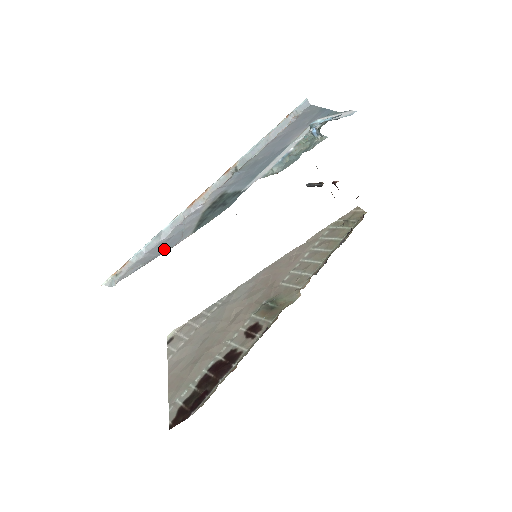
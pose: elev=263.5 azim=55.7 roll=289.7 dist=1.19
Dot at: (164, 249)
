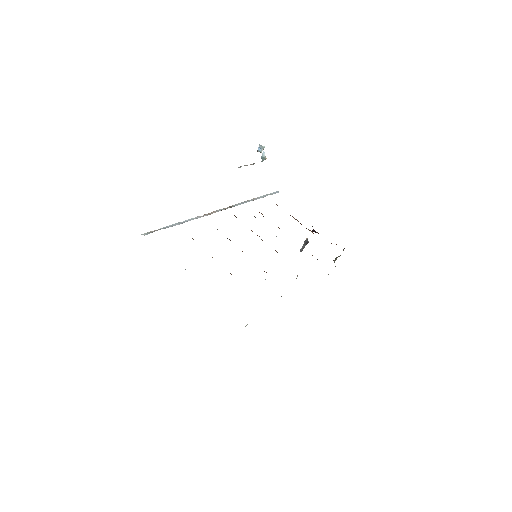
Dot at: occluded
